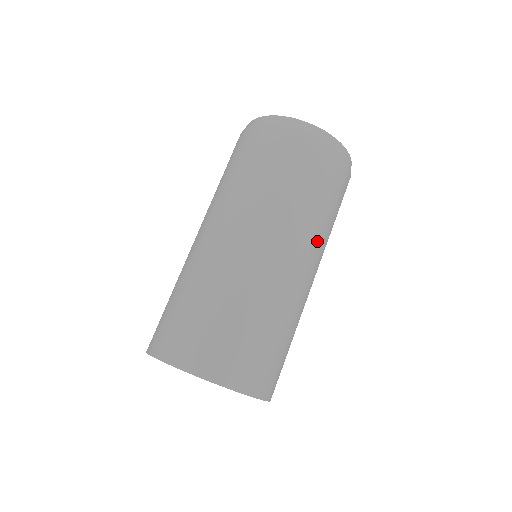
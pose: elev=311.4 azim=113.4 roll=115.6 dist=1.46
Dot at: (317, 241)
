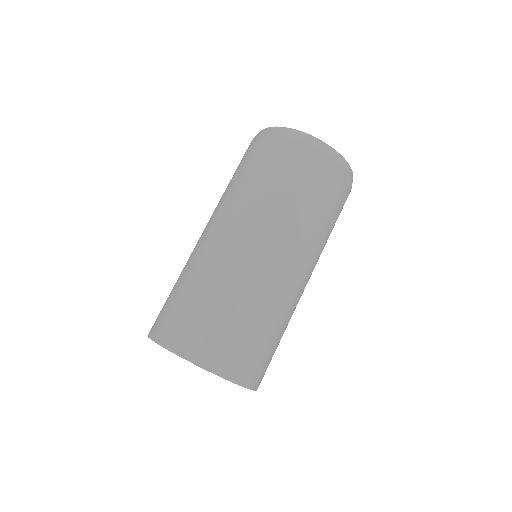
Dot at: (269, 219)
